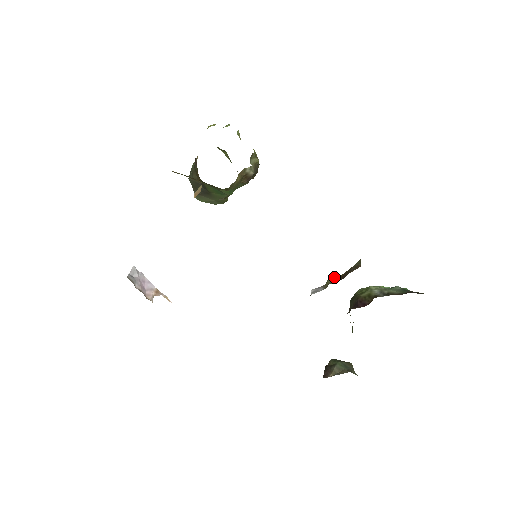
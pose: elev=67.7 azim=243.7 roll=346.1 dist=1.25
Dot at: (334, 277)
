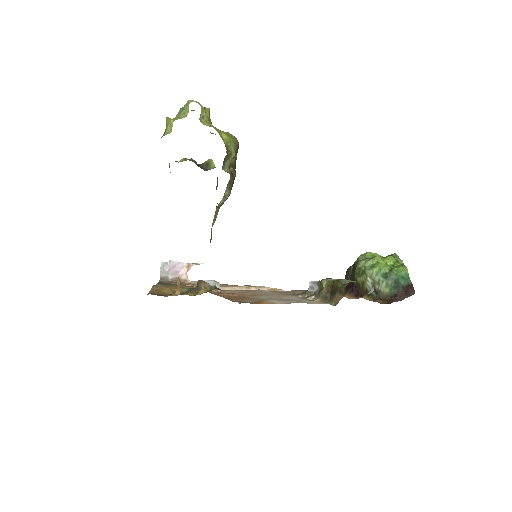
Dot at: (326, 284)
